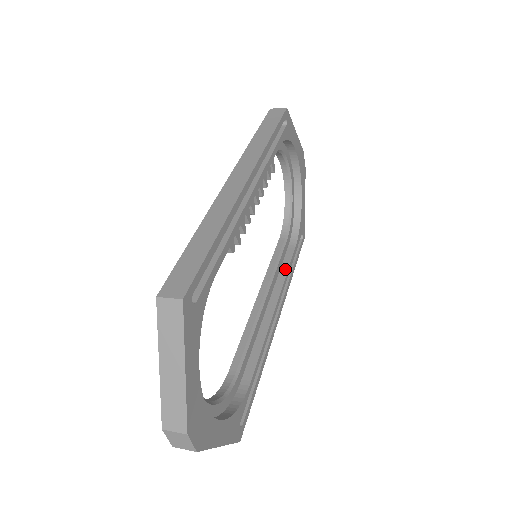
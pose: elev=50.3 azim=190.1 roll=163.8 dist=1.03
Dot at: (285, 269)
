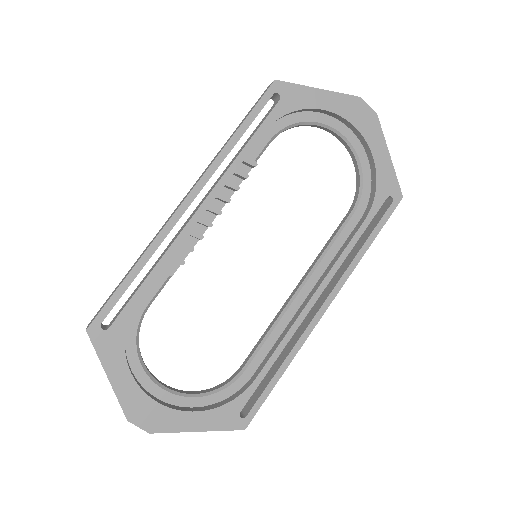
Dot at: (341, 251)
